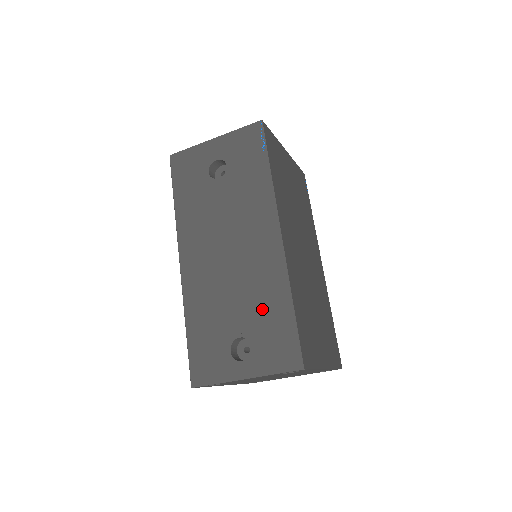
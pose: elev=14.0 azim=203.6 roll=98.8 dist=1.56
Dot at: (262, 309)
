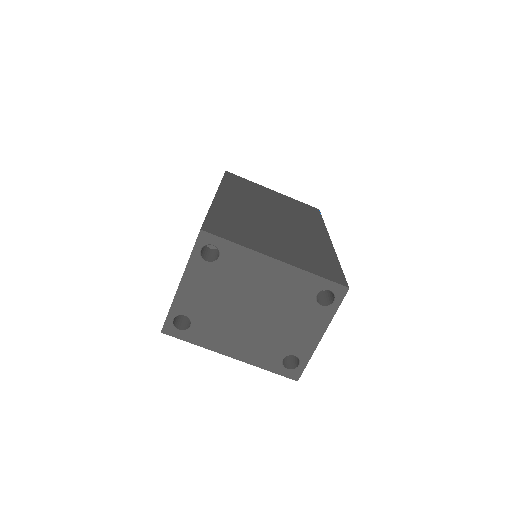
Dot at: occluded
